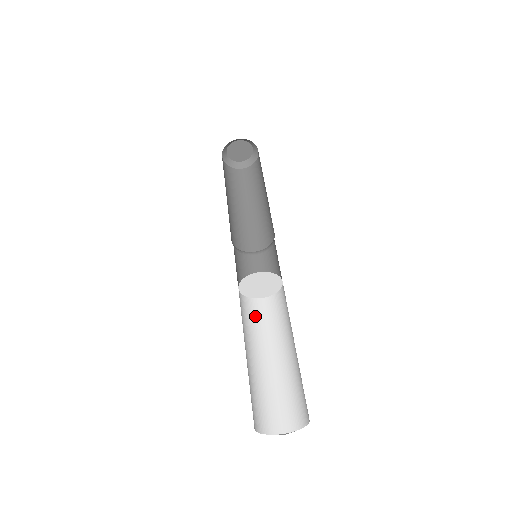
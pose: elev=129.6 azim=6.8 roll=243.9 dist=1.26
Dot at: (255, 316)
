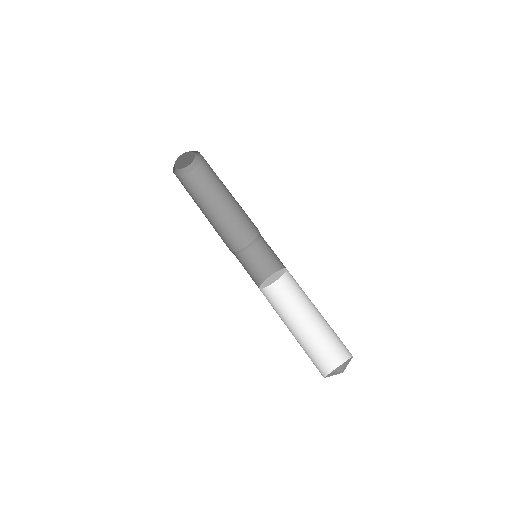
Dot at: (290, 290)
